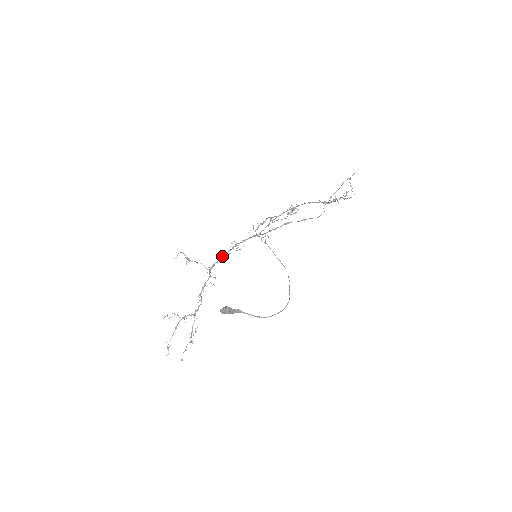
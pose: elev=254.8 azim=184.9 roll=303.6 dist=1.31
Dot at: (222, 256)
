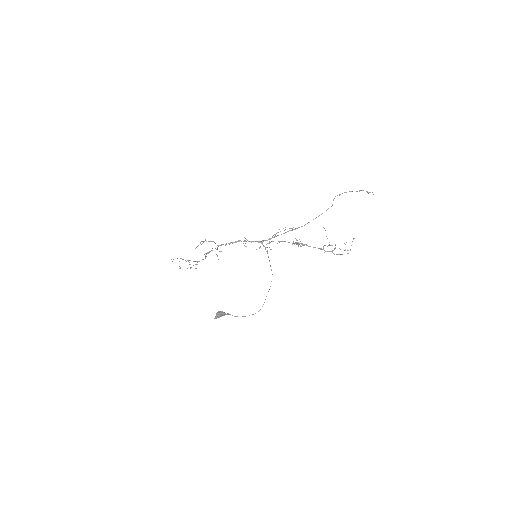
Dot at: (231, 242)
